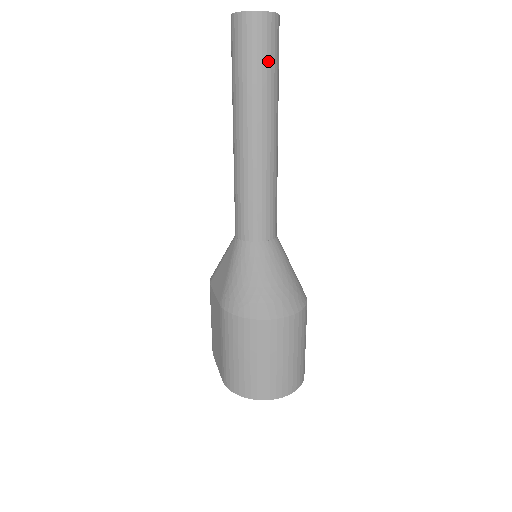
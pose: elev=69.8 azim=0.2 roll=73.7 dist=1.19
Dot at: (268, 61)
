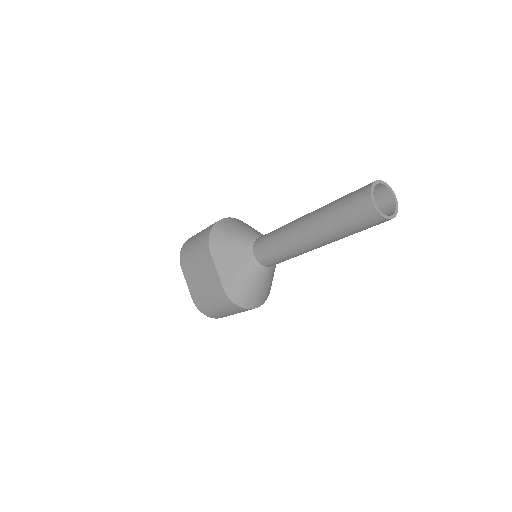
Dot at: occluded
